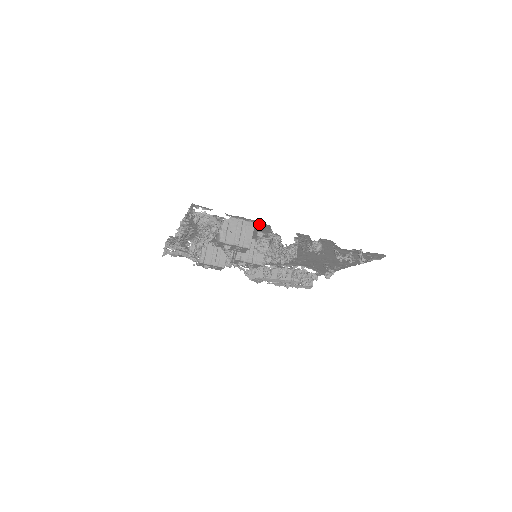
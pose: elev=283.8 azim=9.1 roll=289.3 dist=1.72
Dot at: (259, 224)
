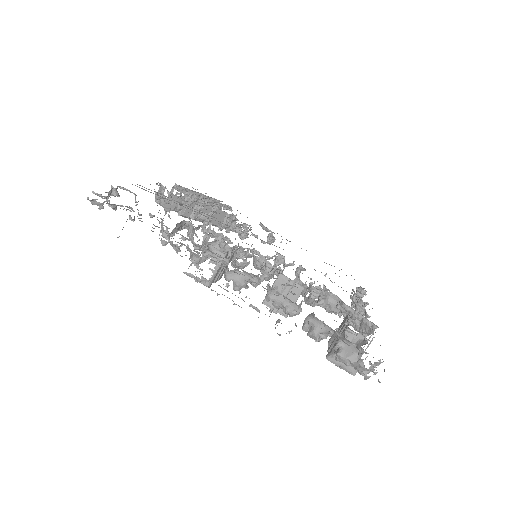
Dot at: occluded
